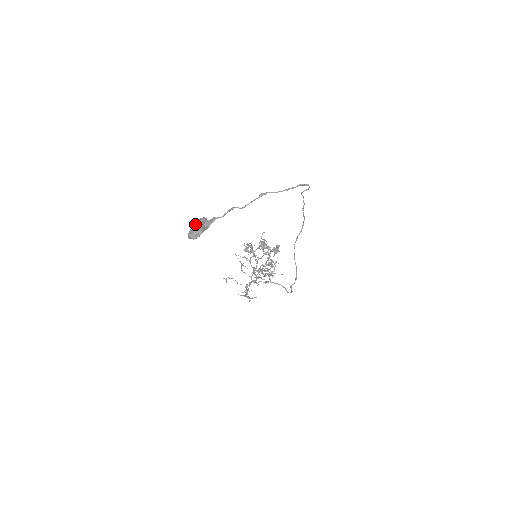
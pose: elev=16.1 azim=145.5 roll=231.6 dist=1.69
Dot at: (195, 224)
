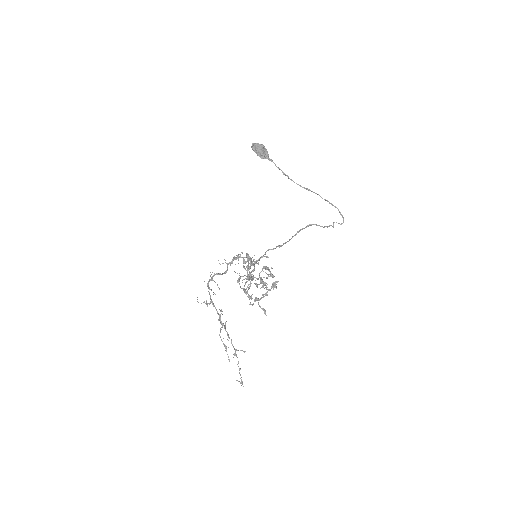
Dot at: occluded
